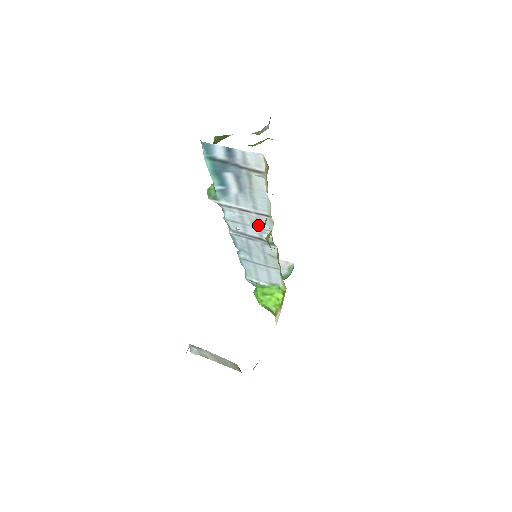
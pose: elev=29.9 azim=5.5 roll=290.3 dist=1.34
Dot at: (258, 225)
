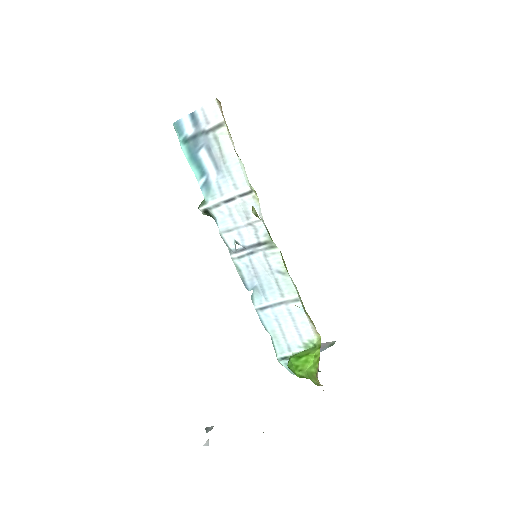
Dot at: (248, 216)
